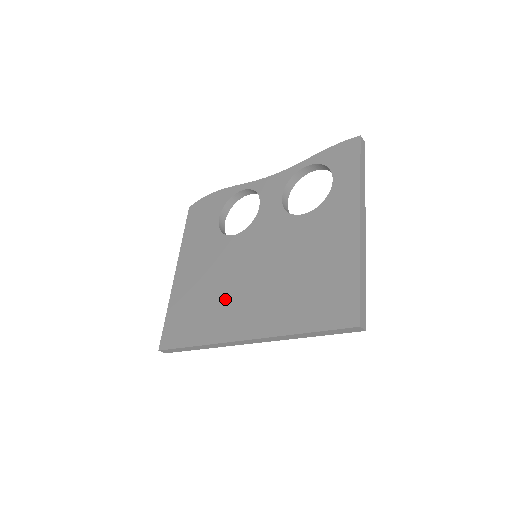
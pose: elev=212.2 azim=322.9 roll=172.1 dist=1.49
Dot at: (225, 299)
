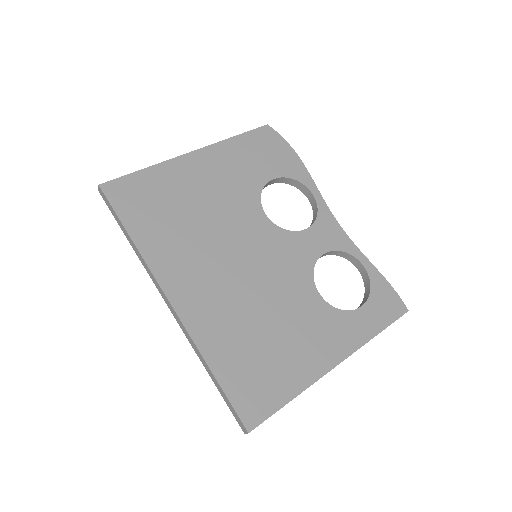
Dot at: (198, 248)
